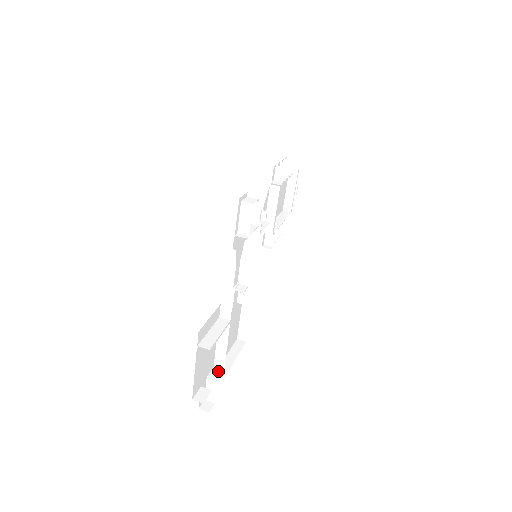
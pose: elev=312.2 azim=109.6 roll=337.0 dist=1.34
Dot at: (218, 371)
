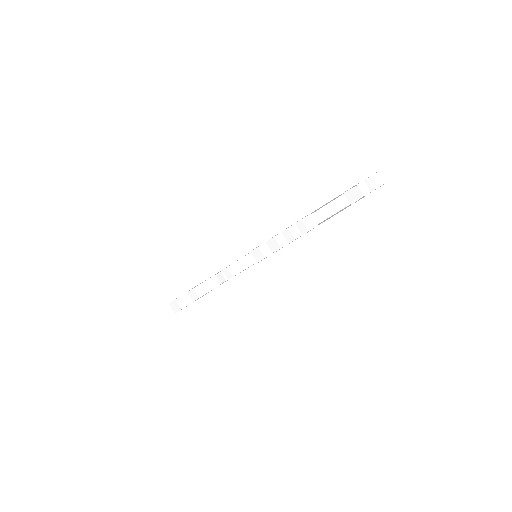
Dot at: occluded
